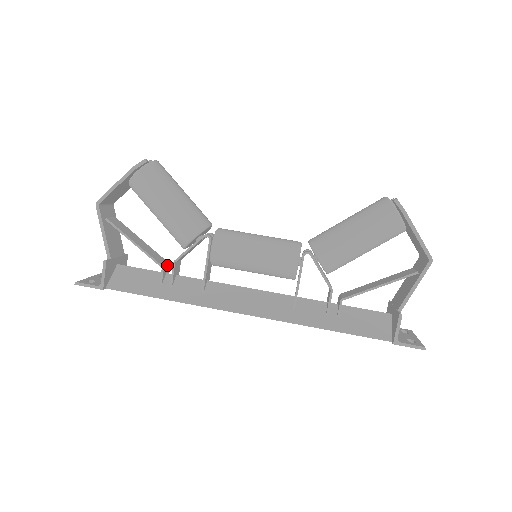
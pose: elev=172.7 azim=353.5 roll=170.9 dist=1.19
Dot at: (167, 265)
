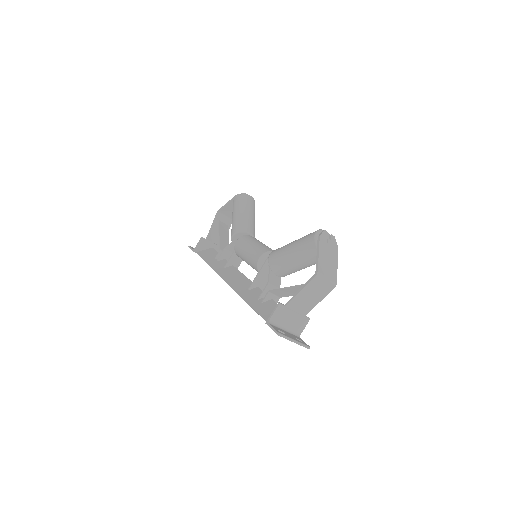
Dot at: occluded
